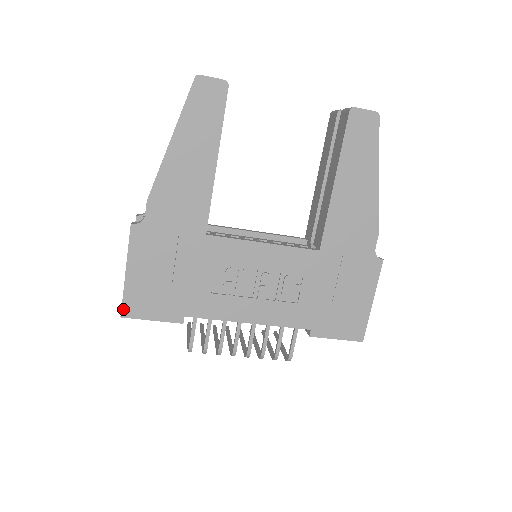
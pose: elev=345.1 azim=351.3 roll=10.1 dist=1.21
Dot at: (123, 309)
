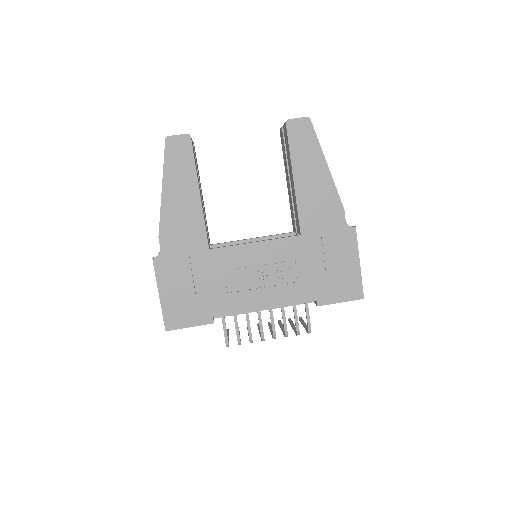
Dot at: (165, 324)
